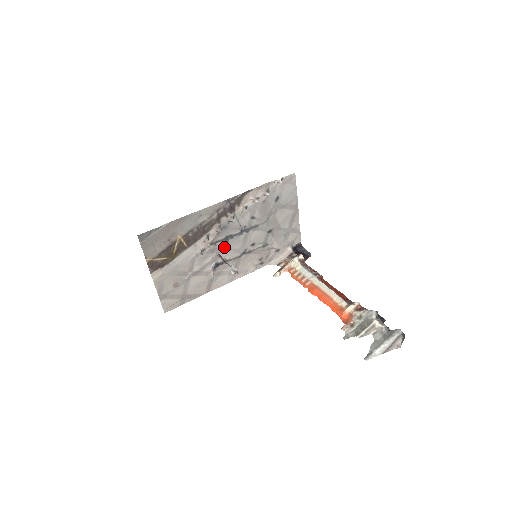
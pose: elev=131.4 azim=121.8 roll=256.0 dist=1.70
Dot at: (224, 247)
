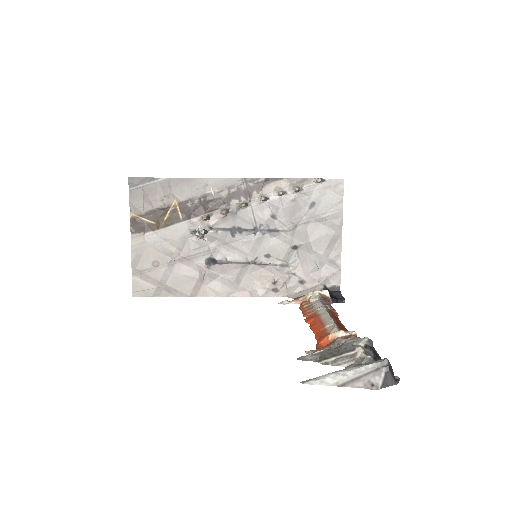
Dot at: (228, 242)
